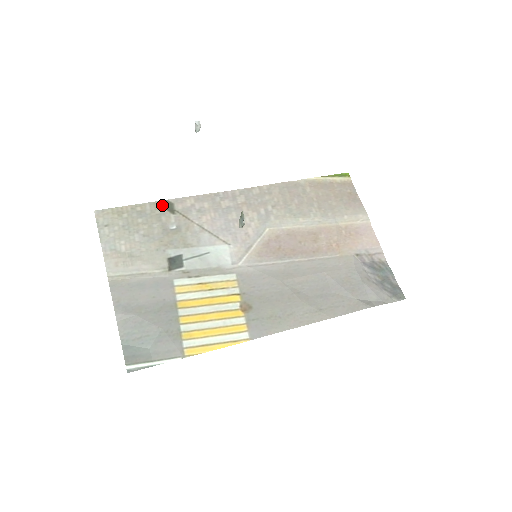
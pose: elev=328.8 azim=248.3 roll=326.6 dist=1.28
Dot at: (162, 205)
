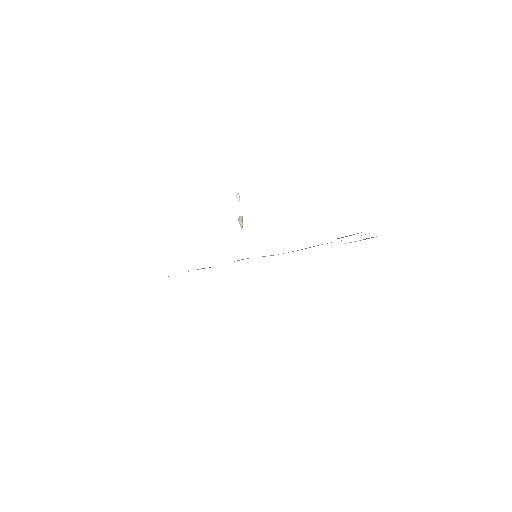
Dot at: occluded
